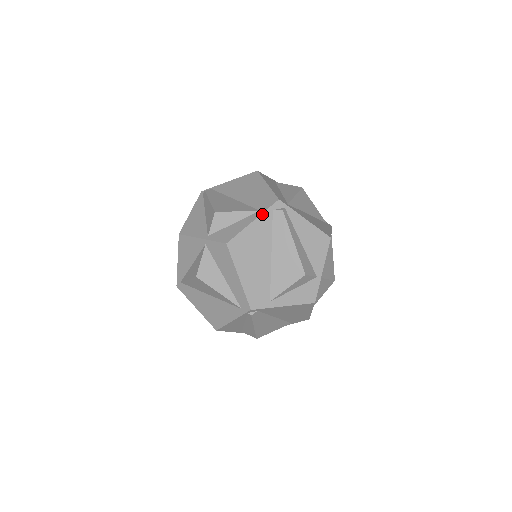
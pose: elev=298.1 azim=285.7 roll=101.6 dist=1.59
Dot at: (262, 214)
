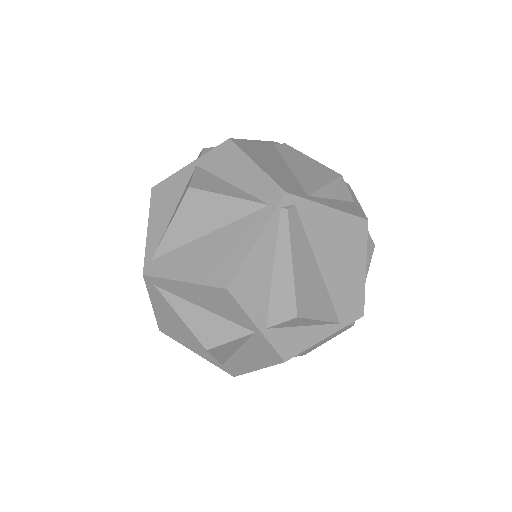
Dot at: (263, 141)
